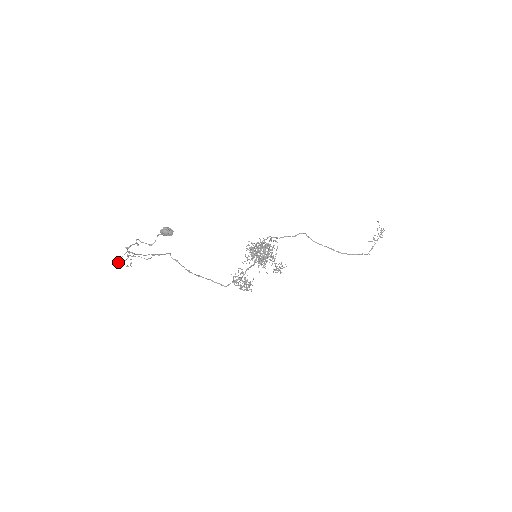
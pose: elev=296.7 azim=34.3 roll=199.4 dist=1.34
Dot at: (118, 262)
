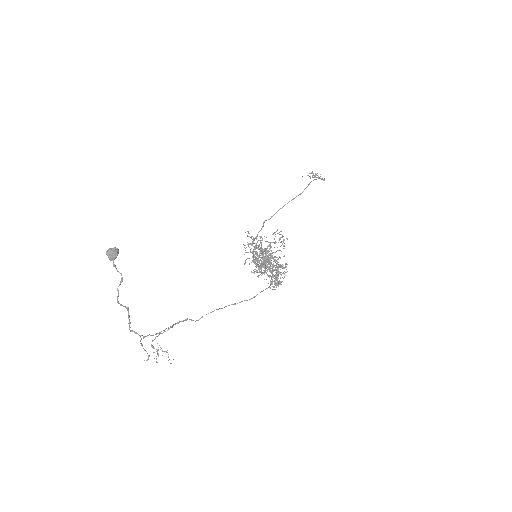
Dot at: occluded
